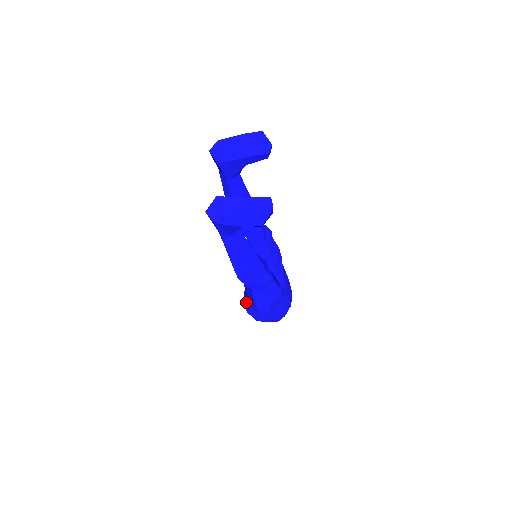
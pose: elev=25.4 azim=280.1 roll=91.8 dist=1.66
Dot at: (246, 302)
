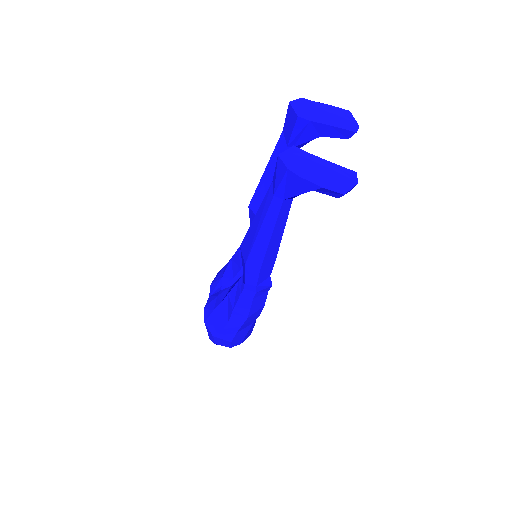
Dot at: (212, 309)
